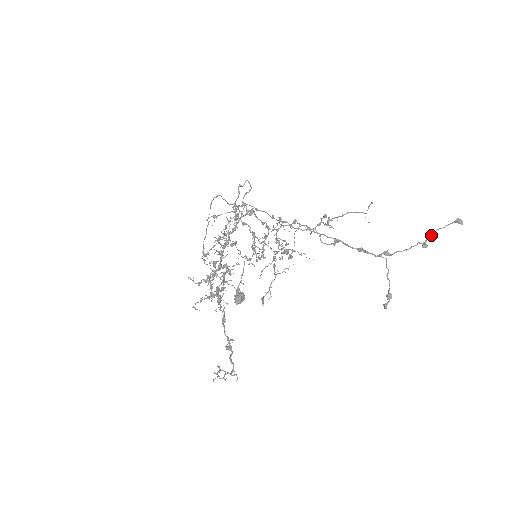
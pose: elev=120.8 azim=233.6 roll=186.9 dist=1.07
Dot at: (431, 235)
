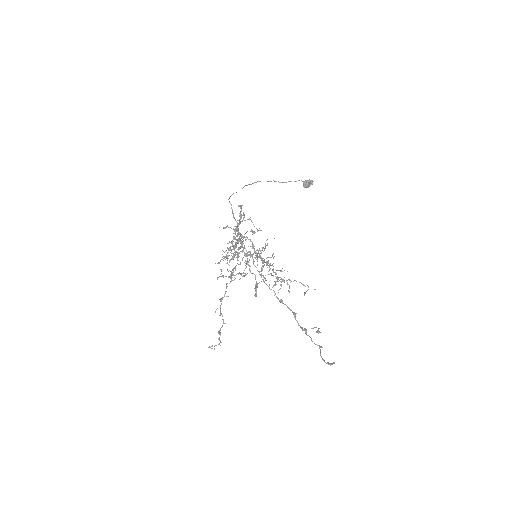
Dot at: (320, 350)
